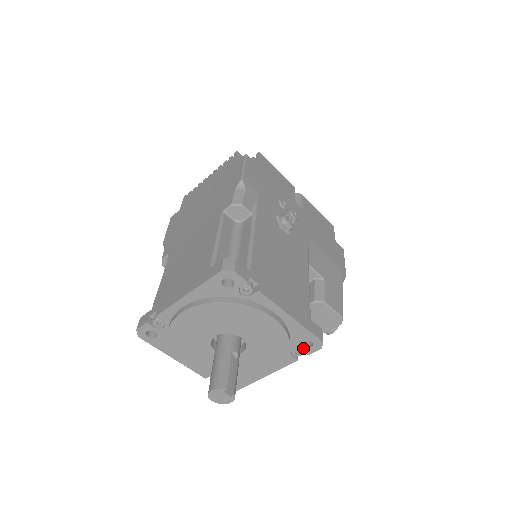
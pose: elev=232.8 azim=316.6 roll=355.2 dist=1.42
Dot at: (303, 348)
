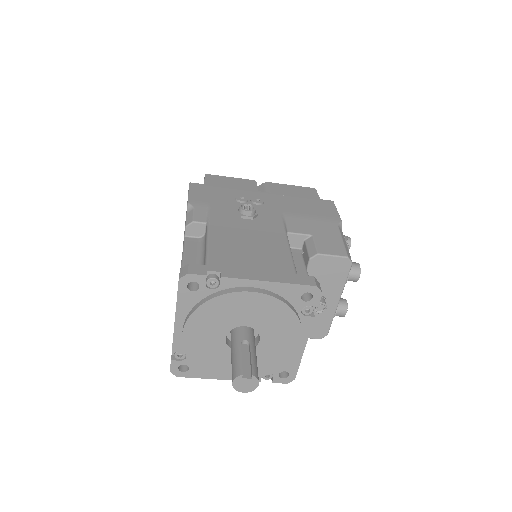
Dot at: (307, 303)
